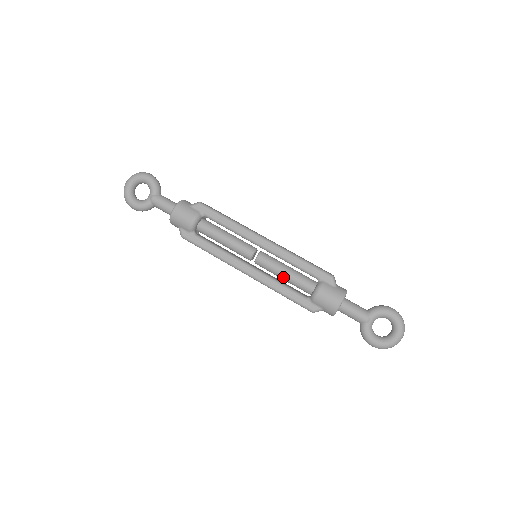
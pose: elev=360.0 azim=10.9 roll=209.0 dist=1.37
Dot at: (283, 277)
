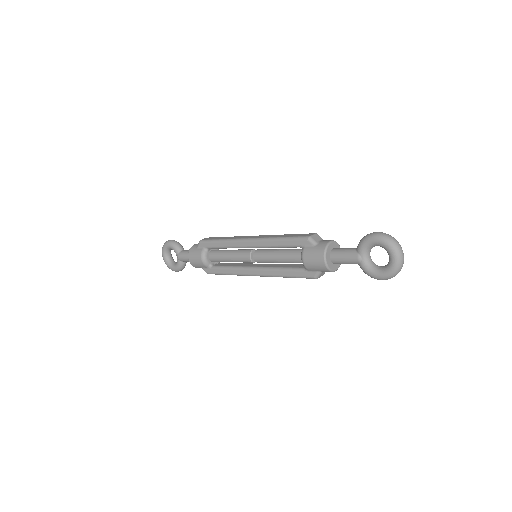
Dot at: (279, 262)
